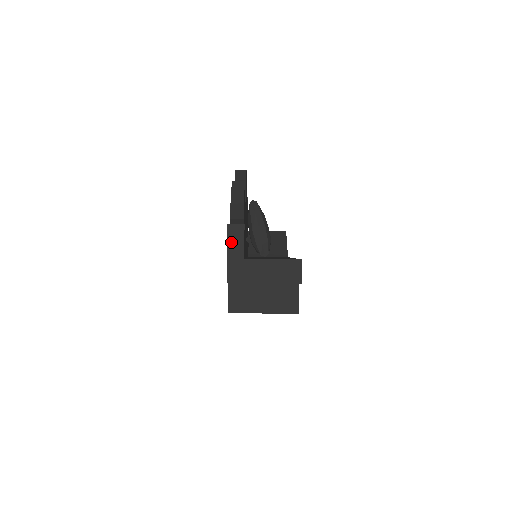
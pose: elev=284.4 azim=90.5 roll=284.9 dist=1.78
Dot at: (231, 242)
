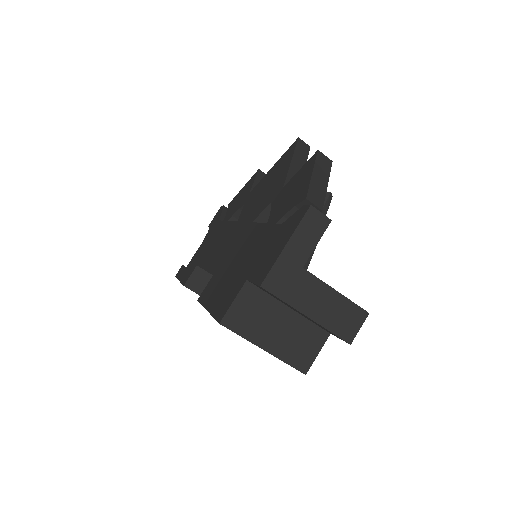
Dot at: (301, 233)
